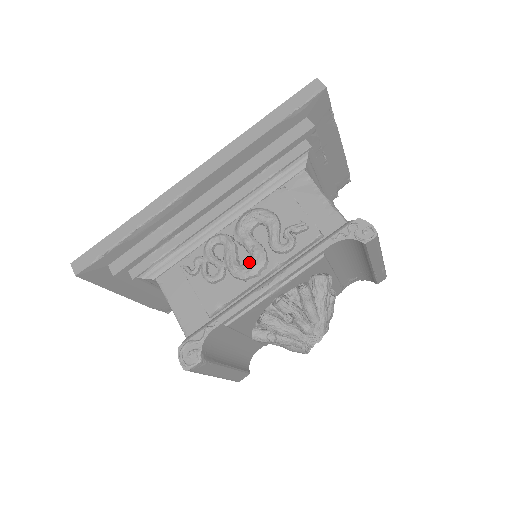
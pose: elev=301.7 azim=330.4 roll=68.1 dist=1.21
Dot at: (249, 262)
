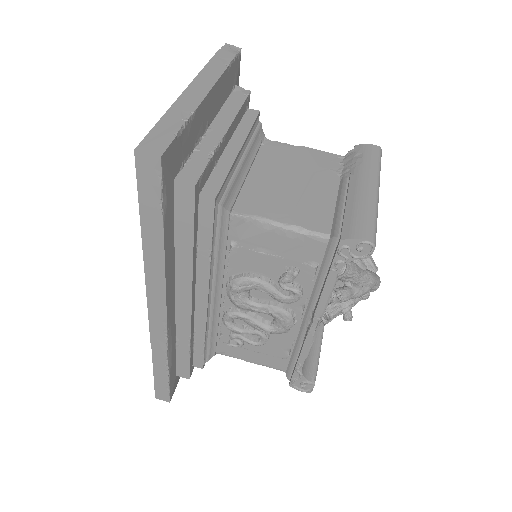
Dot at: (278, 322)
